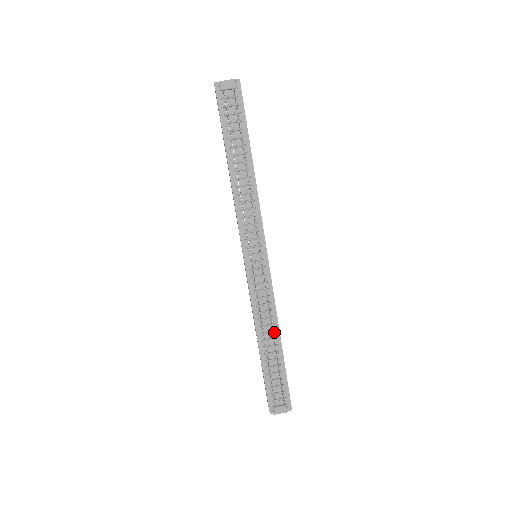
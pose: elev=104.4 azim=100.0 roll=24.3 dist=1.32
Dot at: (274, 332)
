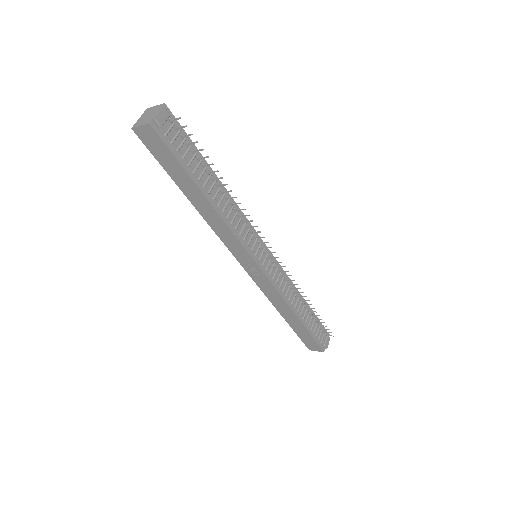
Dot at: (298, 298)
